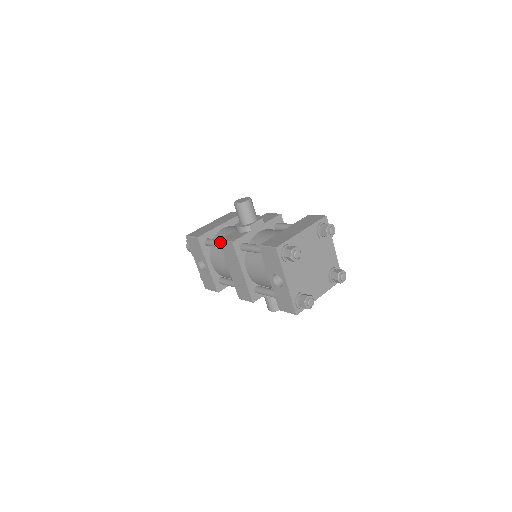
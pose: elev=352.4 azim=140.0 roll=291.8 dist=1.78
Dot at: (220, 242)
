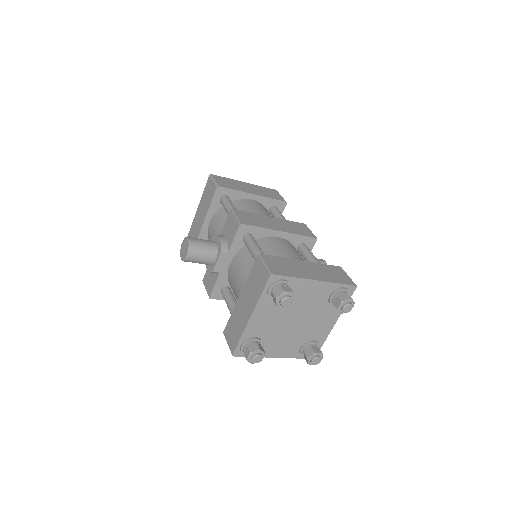
Dot at: occluded
